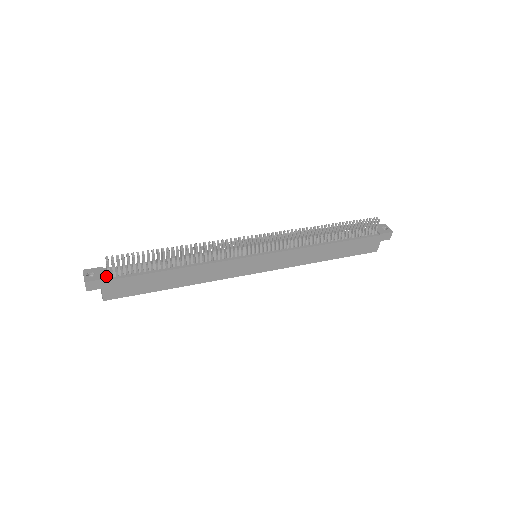
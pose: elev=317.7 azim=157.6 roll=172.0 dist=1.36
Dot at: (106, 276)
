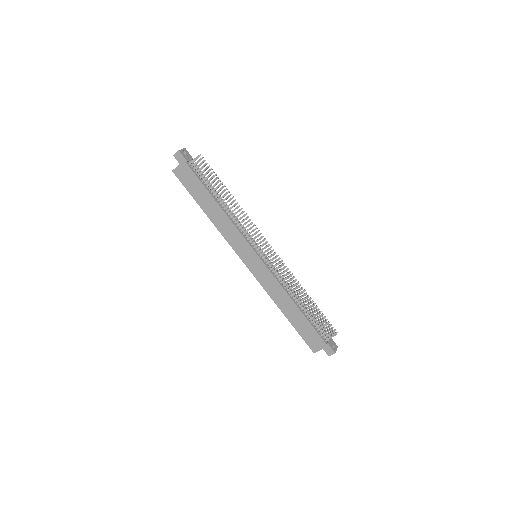
Dot at: (189, 162)
